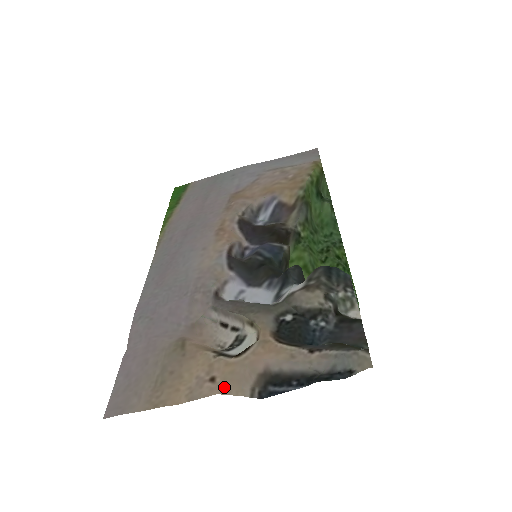
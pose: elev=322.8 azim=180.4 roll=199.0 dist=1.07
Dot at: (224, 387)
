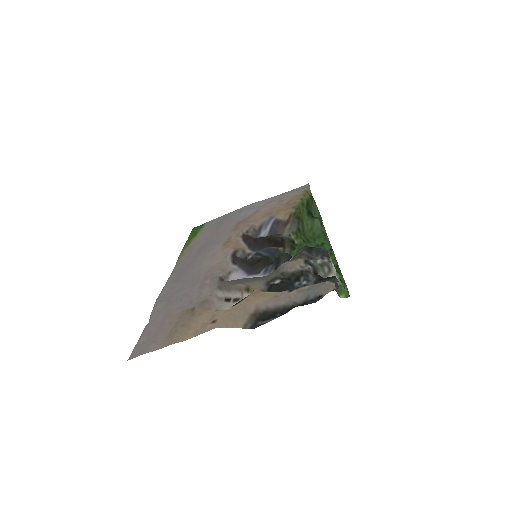
Dot at: (222, 323)
